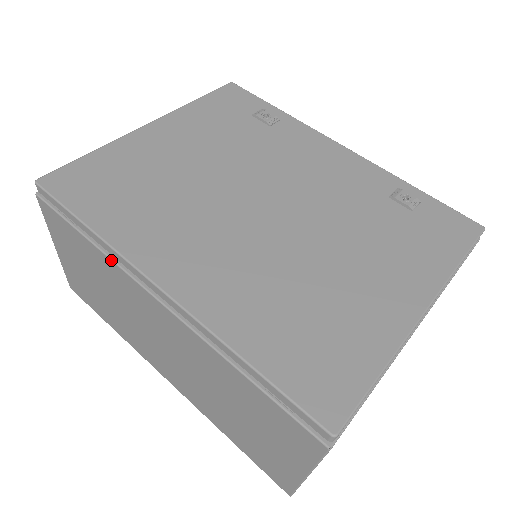
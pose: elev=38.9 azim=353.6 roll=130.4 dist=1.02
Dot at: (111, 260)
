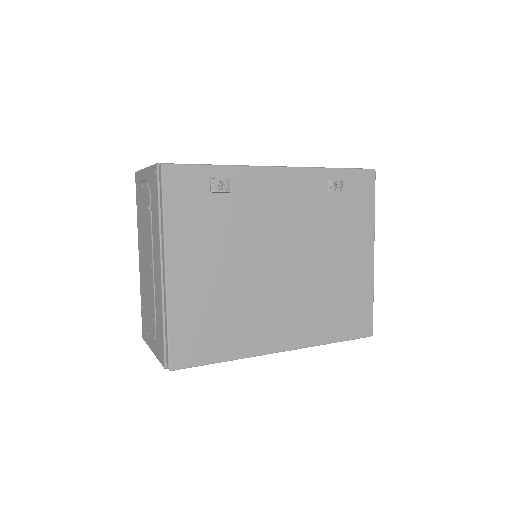
Dot at: occluded
